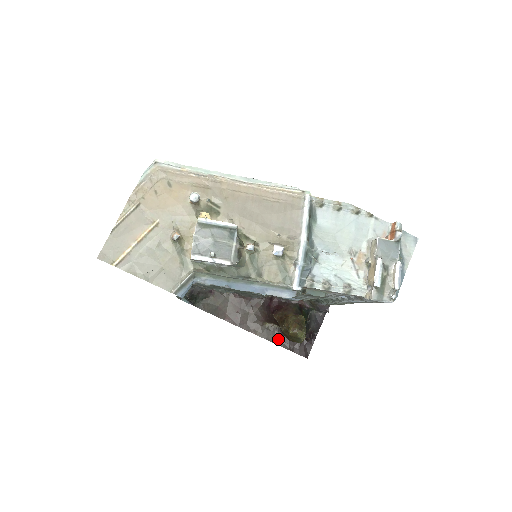
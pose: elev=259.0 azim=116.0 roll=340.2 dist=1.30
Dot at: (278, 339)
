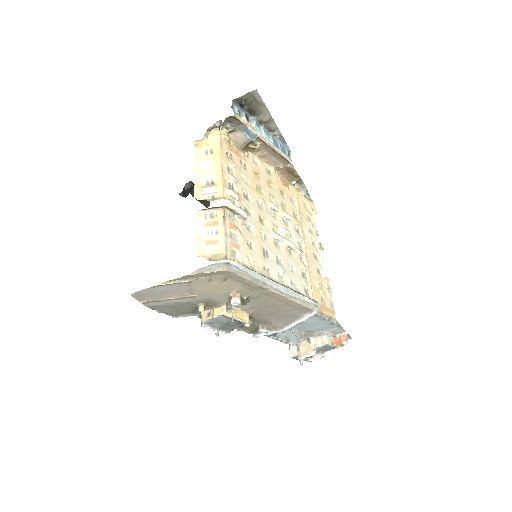
Dot at: occluded
